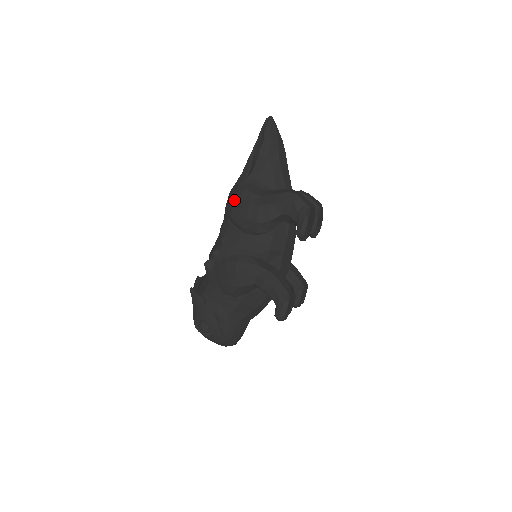
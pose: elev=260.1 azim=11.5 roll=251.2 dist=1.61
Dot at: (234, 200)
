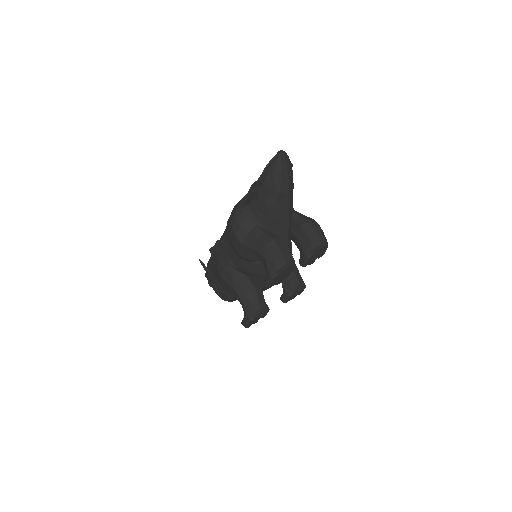
Dot at: (229, 222)
